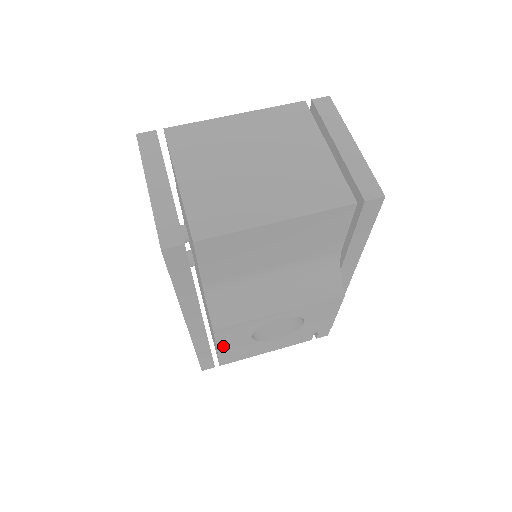
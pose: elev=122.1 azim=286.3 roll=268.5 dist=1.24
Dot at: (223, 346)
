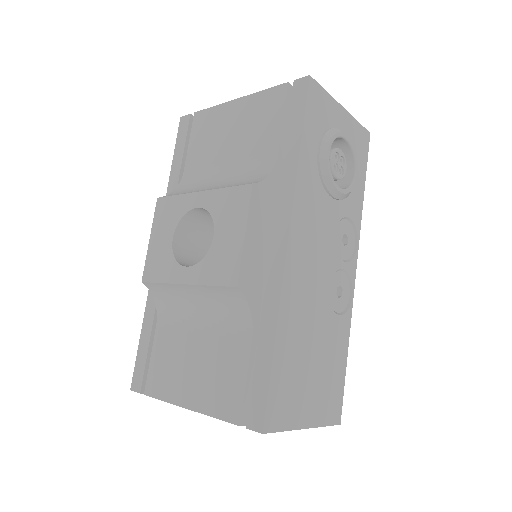
Dot at: (153, 244)
